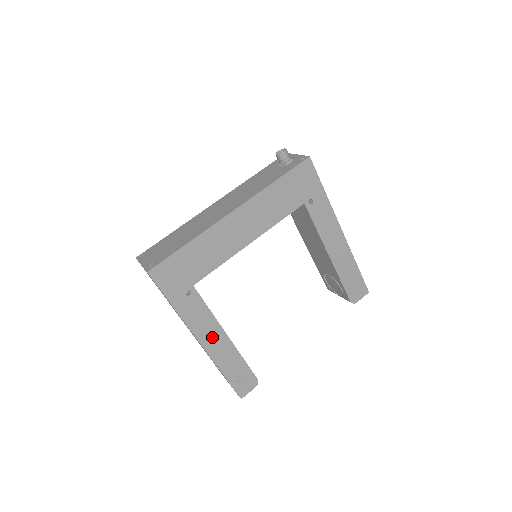
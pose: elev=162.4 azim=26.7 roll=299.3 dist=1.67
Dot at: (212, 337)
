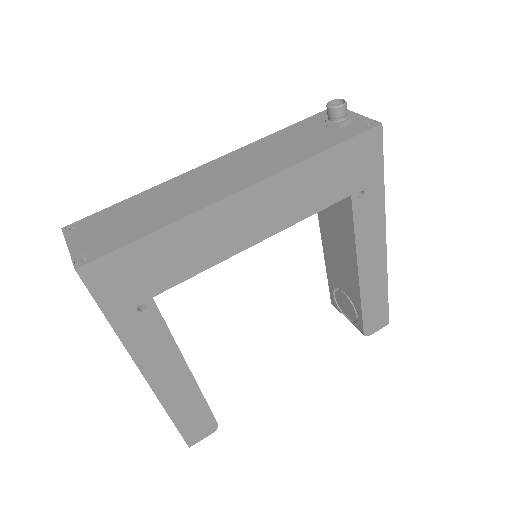
Dot at: (166, 371)
